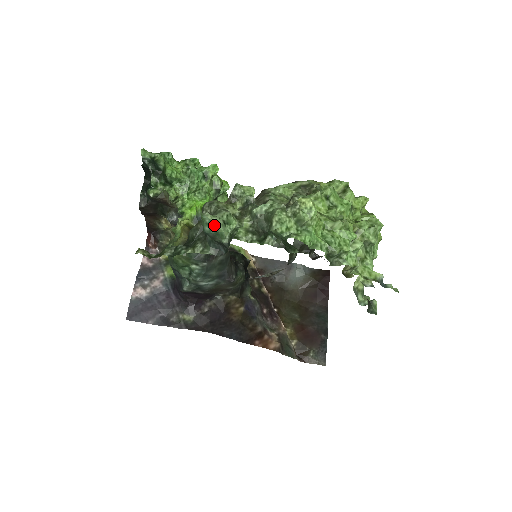
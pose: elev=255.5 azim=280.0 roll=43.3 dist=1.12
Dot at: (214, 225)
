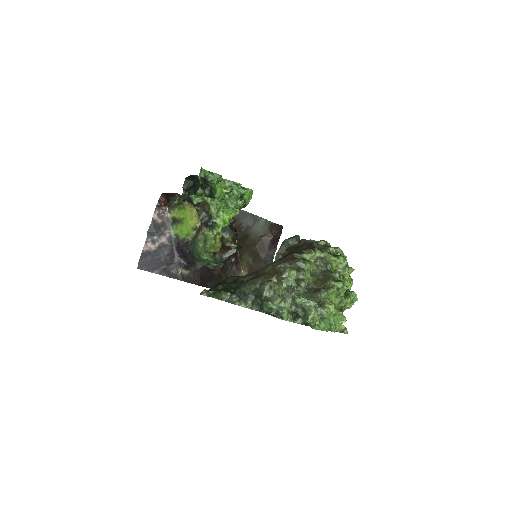
Dot at: (272, 309)
